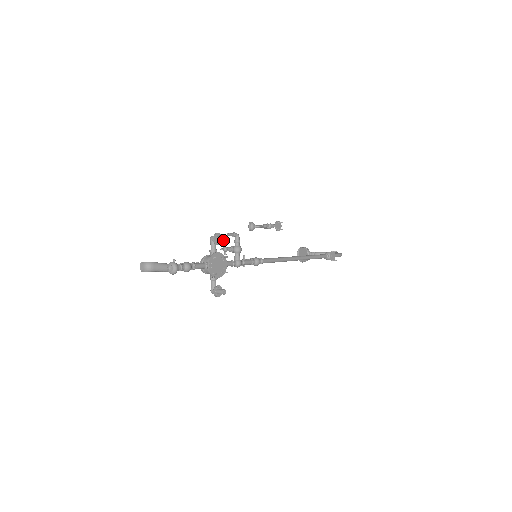
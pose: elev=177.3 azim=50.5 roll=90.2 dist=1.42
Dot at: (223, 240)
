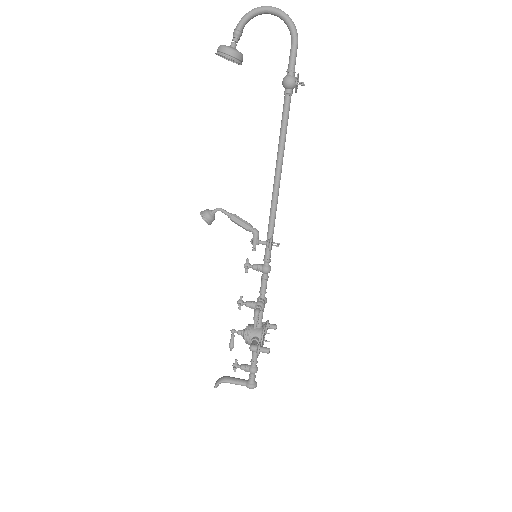
Dot at: (269, 352)
